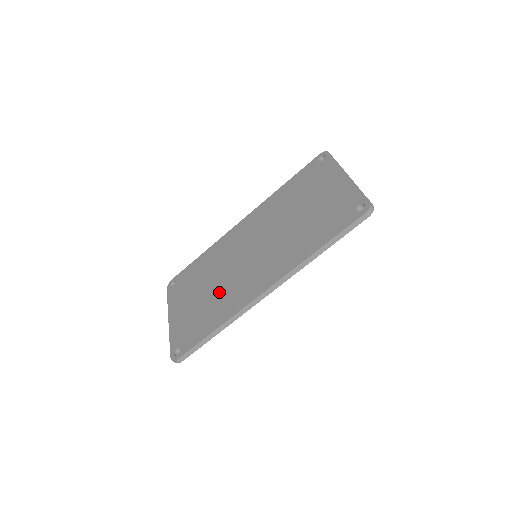
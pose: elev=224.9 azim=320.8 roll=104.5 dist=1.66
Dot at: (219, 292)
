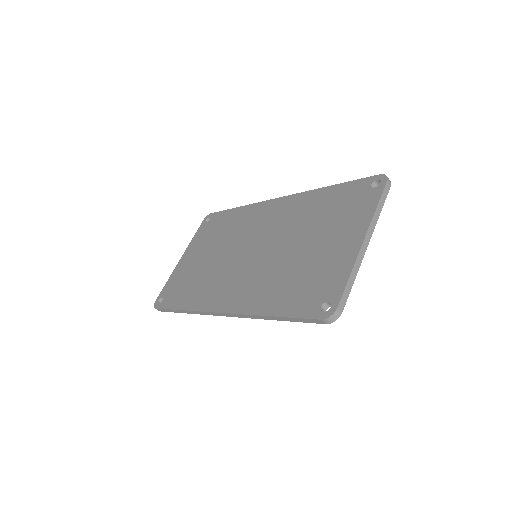
Dot at: (209, 271)
